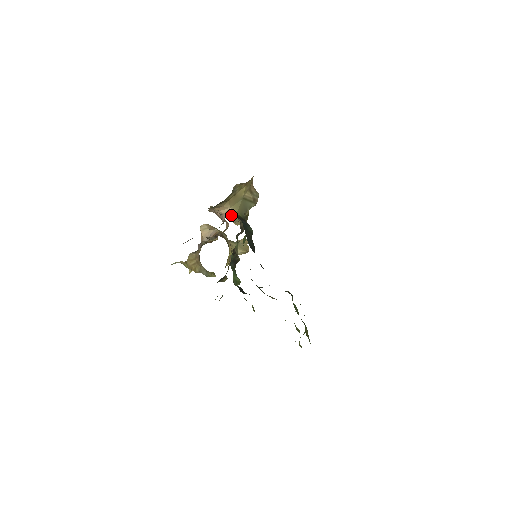
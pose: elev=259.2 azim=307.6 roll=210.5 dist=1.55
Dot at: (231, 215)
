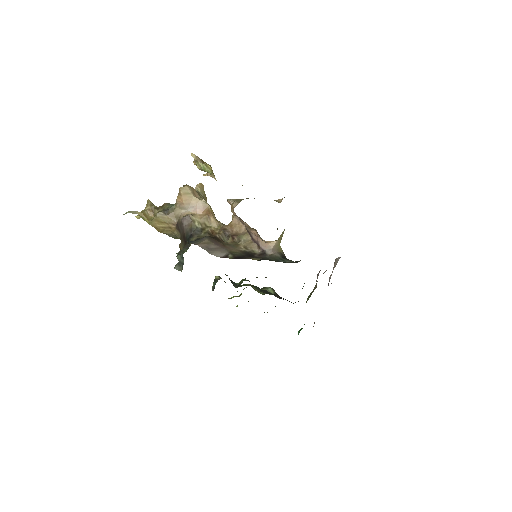
Dot at: (277, 249)
